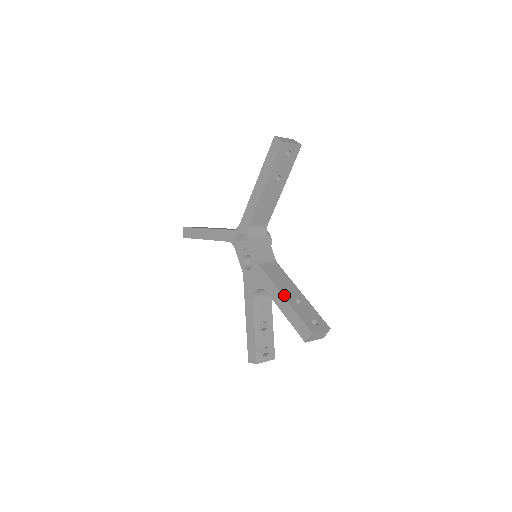
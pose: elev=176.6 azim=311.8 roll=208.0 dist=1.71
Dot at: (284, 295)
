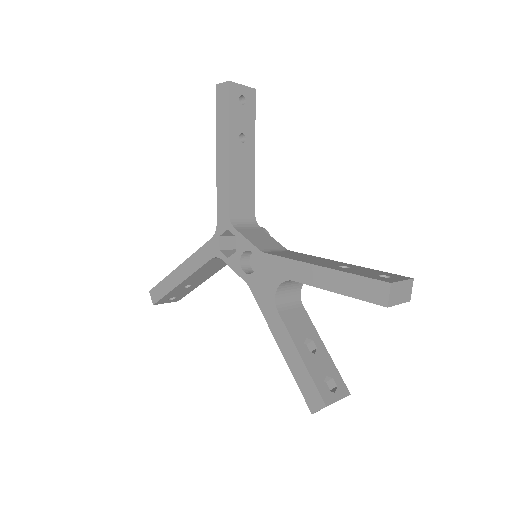
Dot at: (319, 265)
